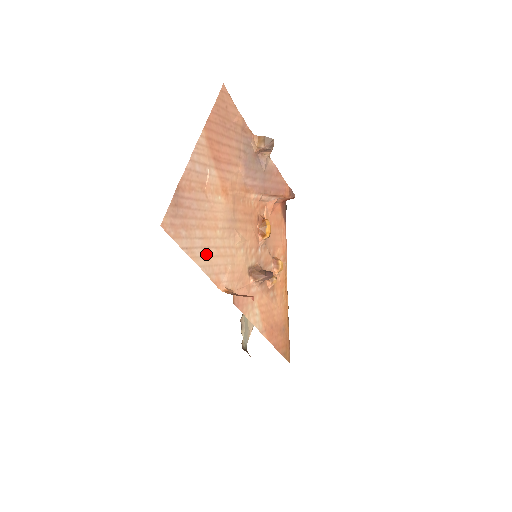
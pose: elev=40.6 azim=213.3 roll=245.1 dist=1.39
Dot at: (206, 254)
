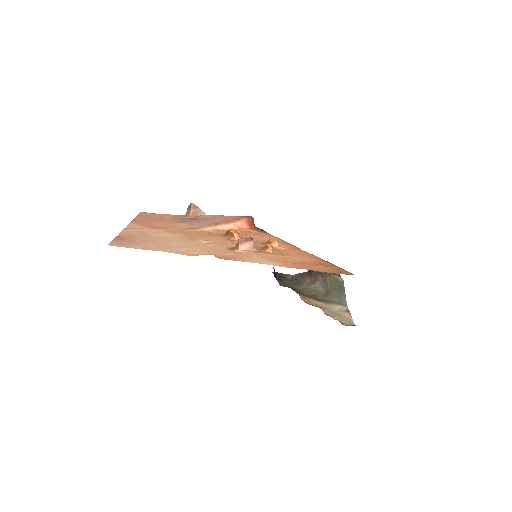
Dot at: (165, 248)
